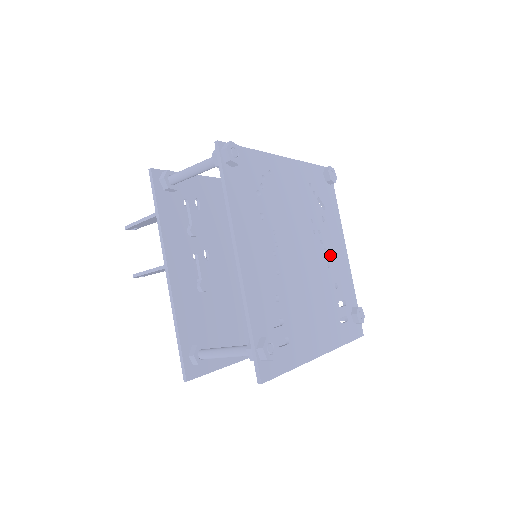
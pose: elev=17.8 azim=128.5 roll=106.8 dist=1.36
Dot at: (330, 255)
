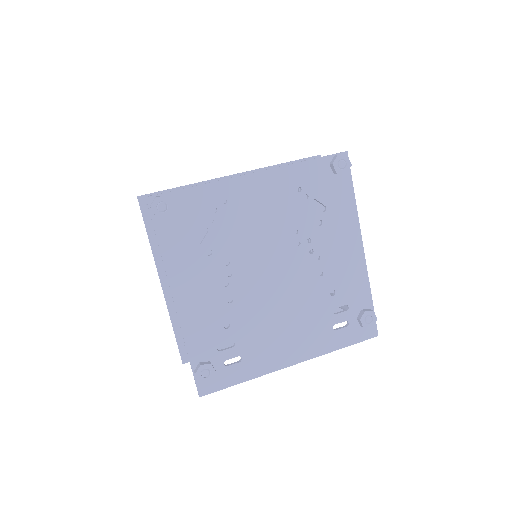
Dot at: (327, 261)
